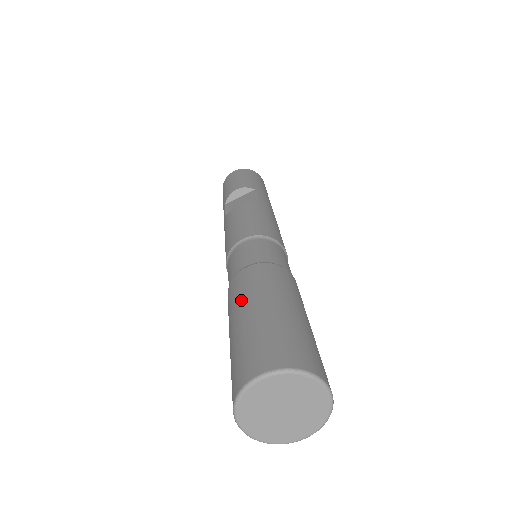
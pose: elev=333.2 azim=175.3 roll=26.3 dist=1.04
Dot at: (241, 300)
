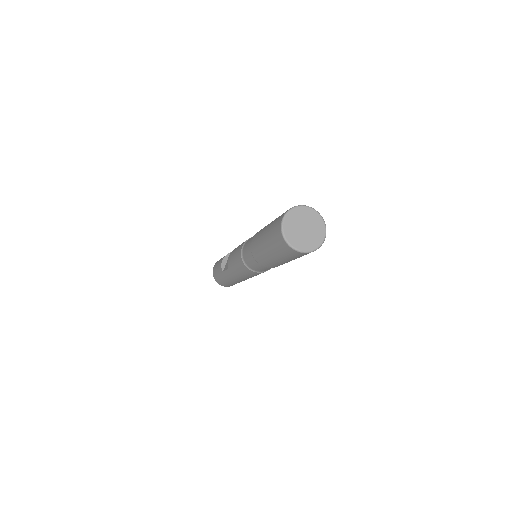
Dot at: (259, 239)
